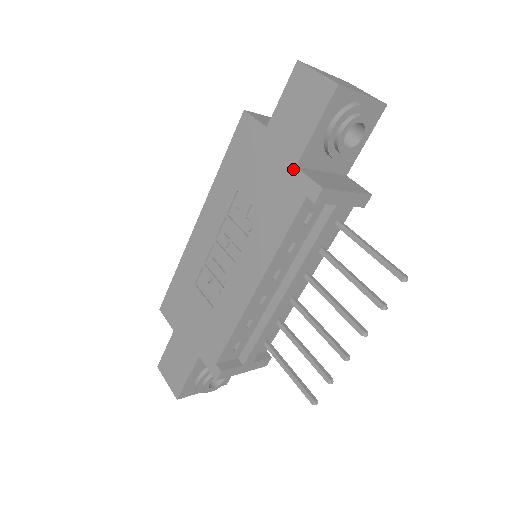
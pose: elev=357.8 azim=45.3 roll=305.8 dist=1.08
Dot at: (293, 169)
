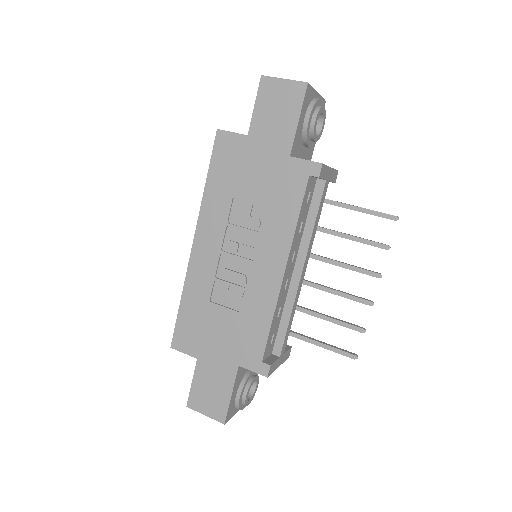
Dot at: (288, 159)
